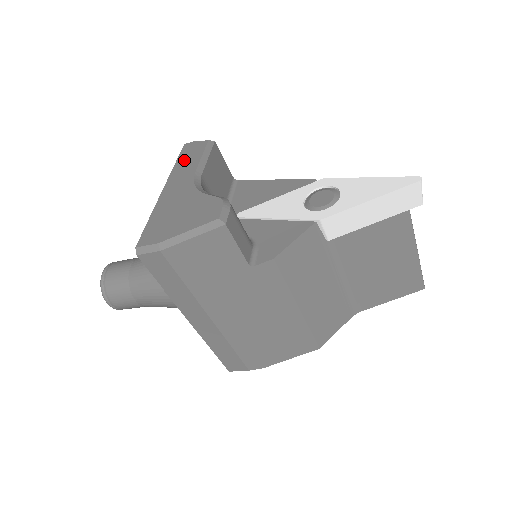
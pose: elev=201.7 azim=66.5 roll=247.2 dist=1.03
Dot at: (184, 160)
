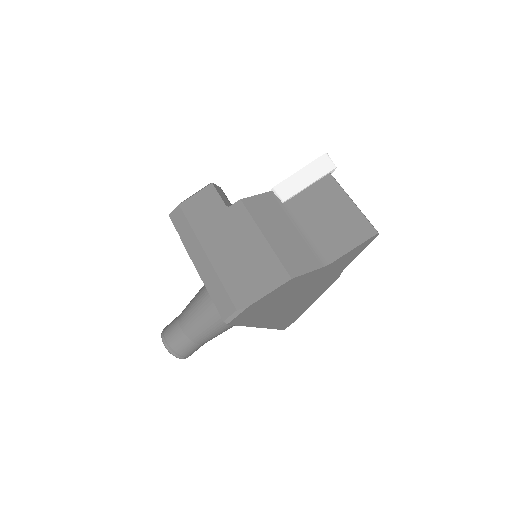
Dot at: occluded
